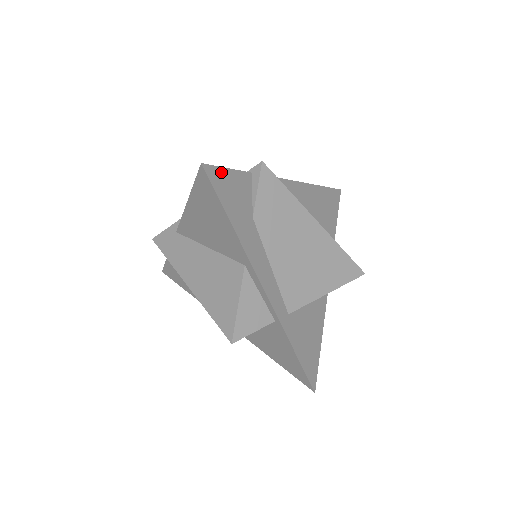
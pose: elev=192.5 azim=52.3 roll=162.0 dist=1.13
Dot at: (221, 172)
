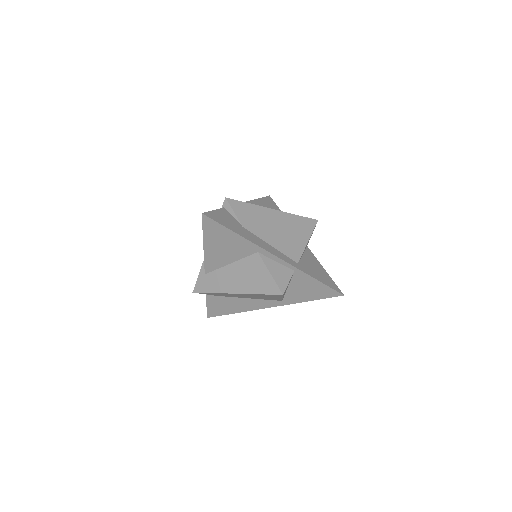
Dot at: (212, 213)
